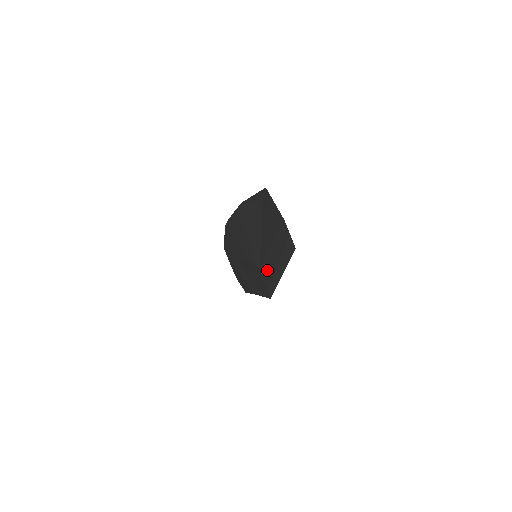
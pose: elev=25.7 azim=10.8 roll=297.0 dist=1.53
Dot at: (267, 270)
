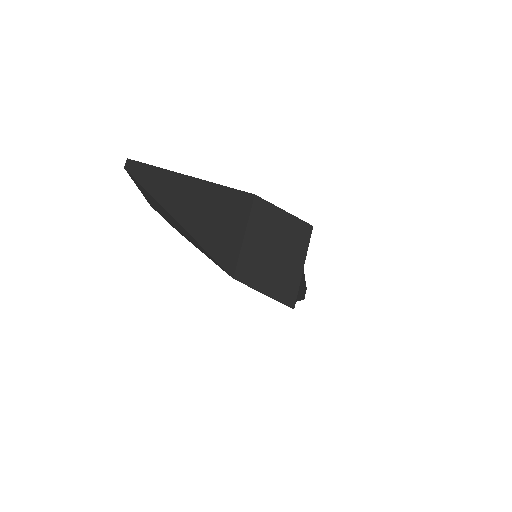
Dot at: (257, 274)
